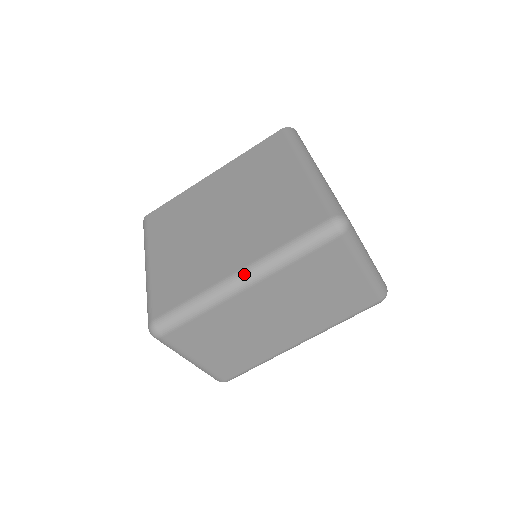
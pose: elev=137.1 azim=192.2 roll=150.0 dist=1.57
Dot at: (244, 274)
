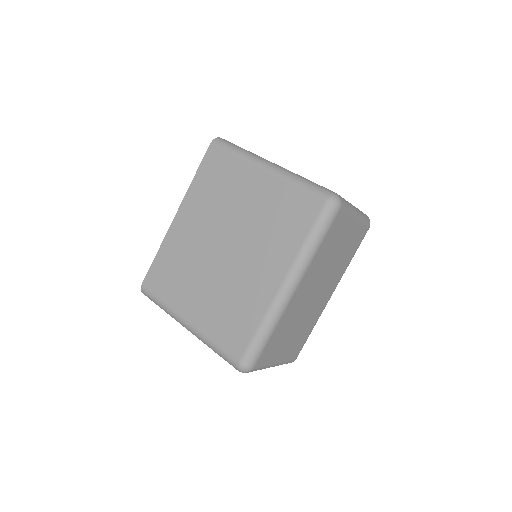
Dot at: (288, 283)
